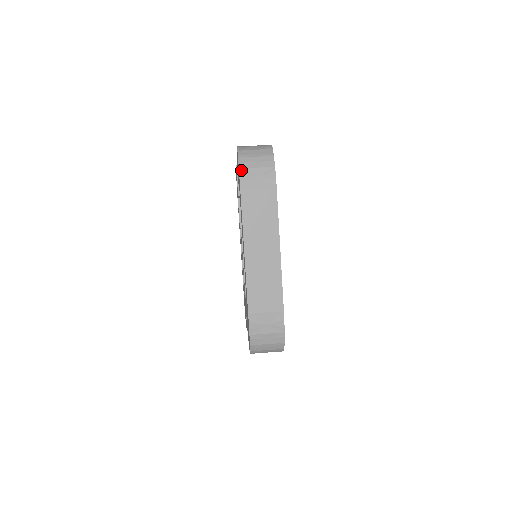
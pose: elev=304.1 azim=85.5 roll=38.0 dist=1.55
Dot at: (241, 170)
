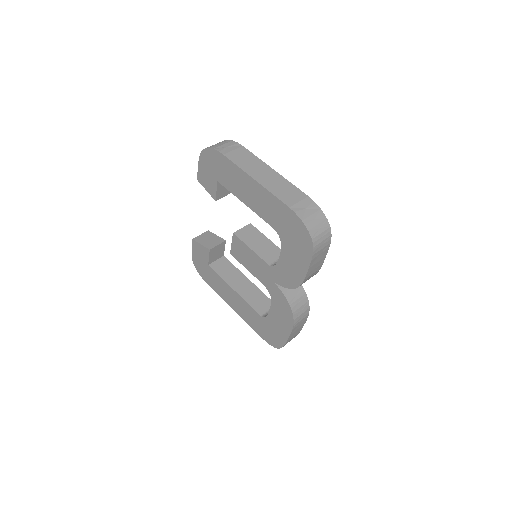
Dot at: (215, 149)
